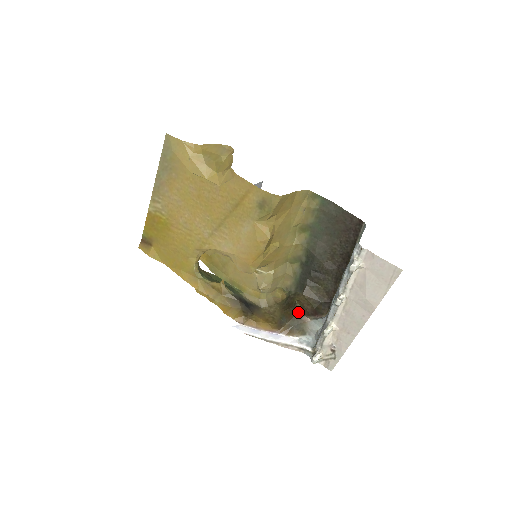
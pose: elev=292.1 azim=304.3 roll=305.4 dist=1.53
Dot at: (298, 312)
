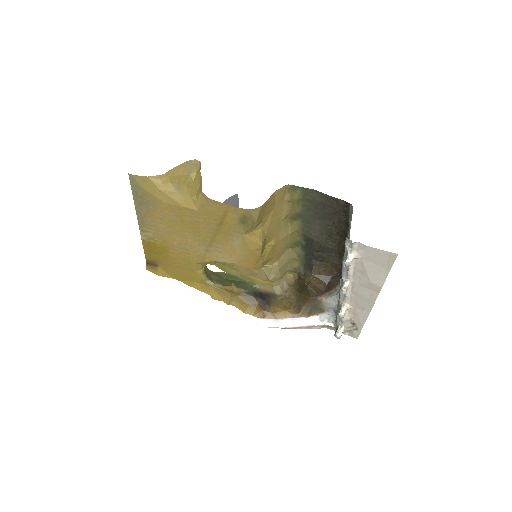
Dot at: (312, 294)
